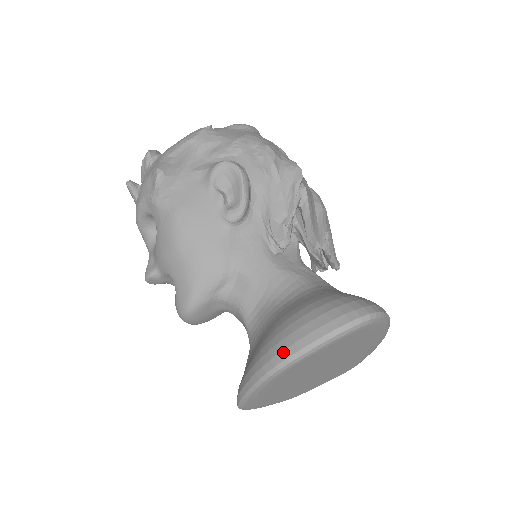
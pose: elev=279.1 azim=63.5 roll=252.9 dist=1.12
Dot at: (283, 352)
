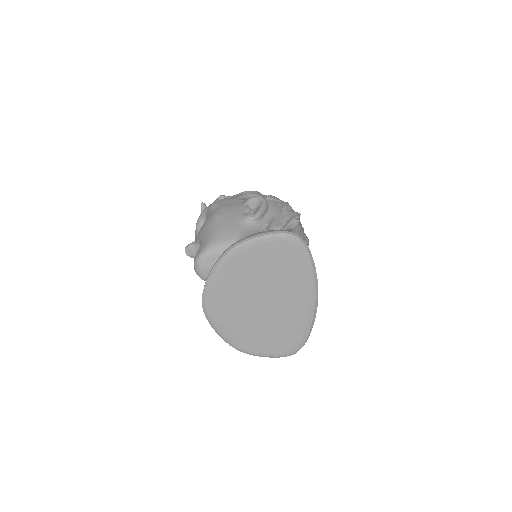
Dot at: (241, 239)
